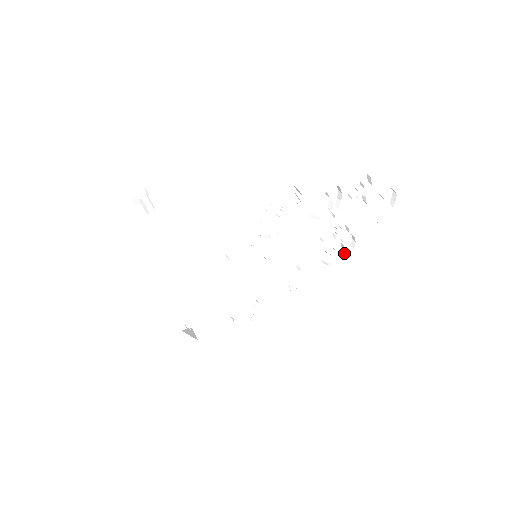
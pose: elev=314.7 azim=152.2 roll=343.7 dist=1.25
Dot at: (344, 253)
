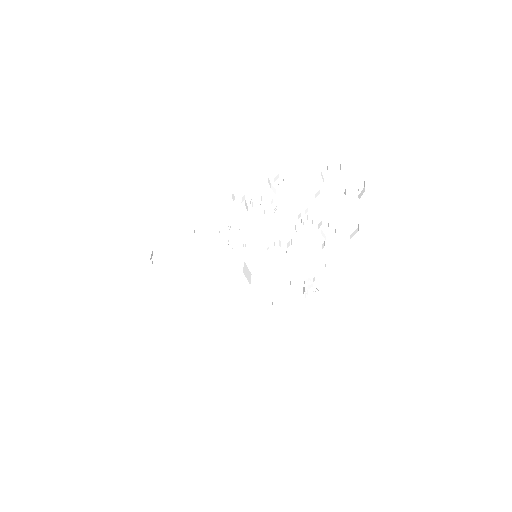
Dot at: (358, 223)
